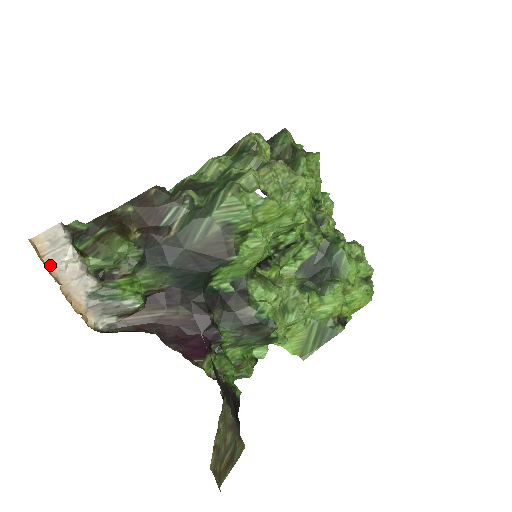
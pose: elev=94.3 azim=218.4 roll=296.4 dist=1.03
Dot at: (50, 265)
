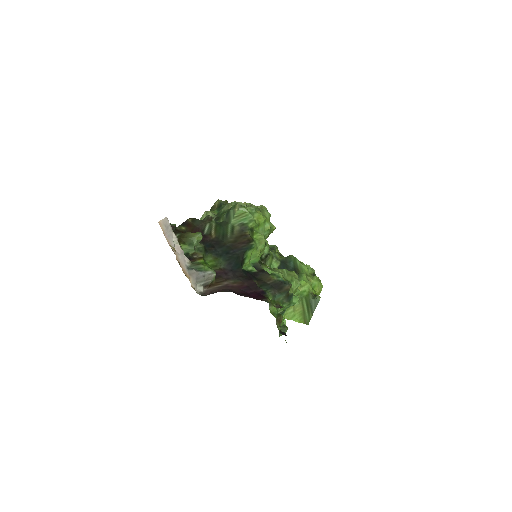
Dot at: (168, 241)
